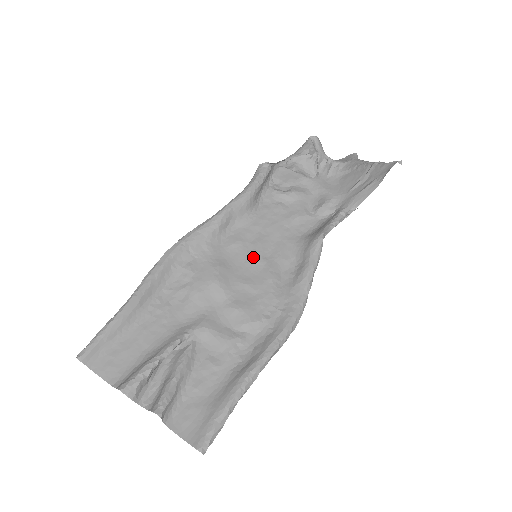
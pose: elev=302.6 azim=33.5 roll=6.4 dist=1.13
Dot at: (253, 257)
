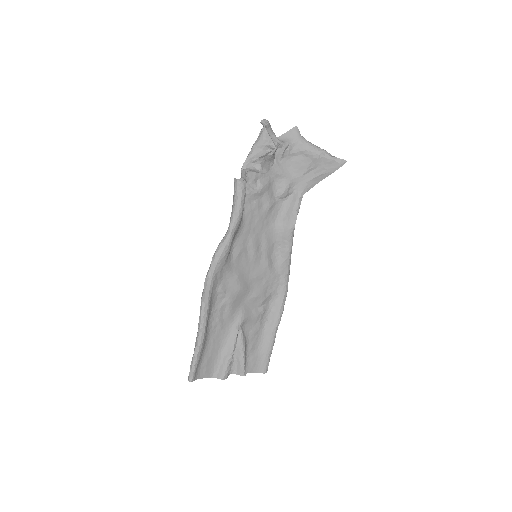
Dot at: (253, 256)
